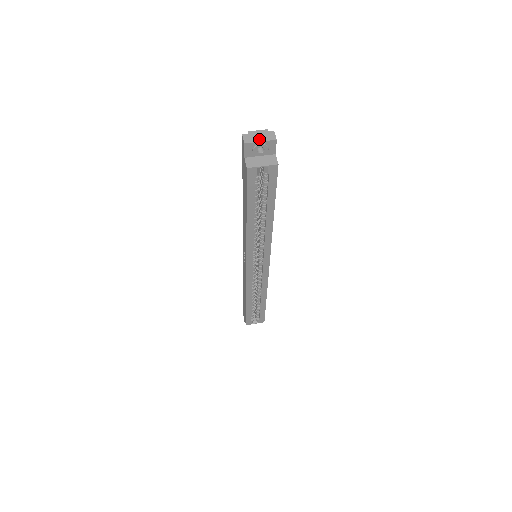
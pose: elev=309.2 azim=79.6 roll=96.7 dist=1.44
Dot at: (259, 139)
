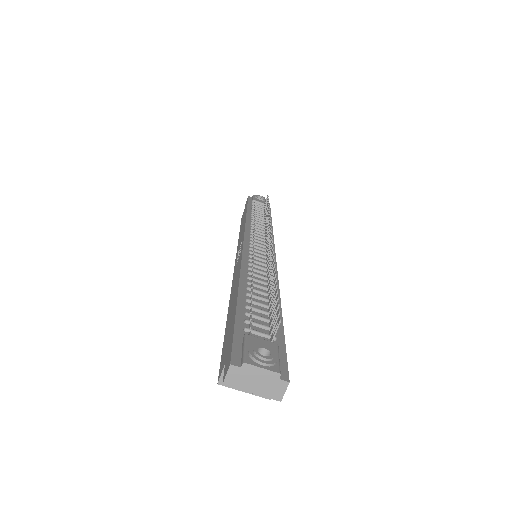
Dot at: (252, 388)
